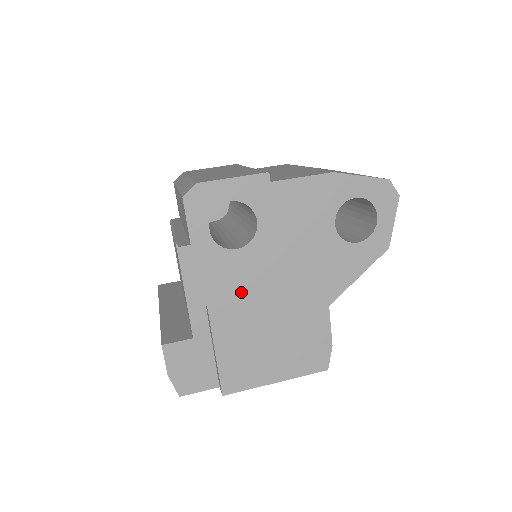
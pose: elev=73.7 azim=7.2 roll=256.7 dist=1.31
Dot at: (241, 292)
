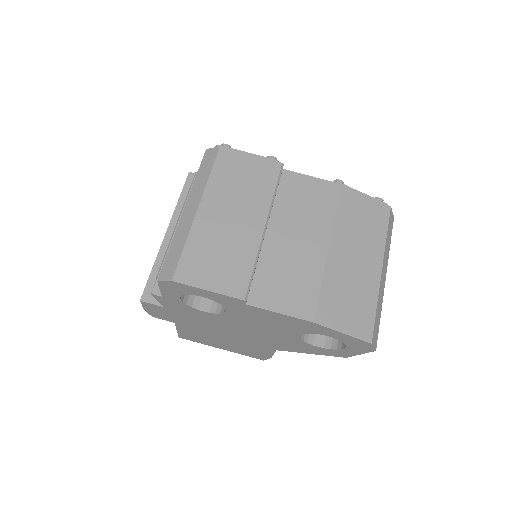
Dot at: (202, 322)
